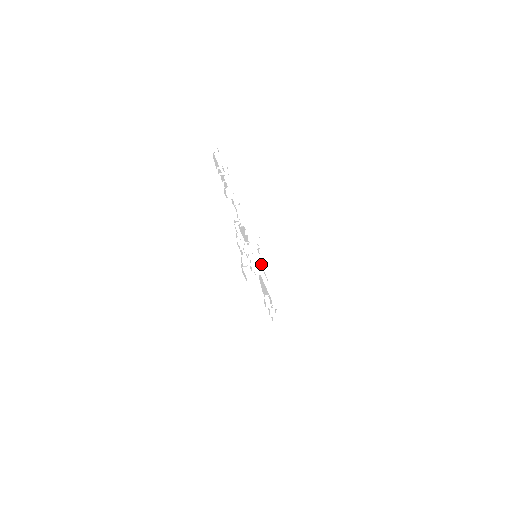
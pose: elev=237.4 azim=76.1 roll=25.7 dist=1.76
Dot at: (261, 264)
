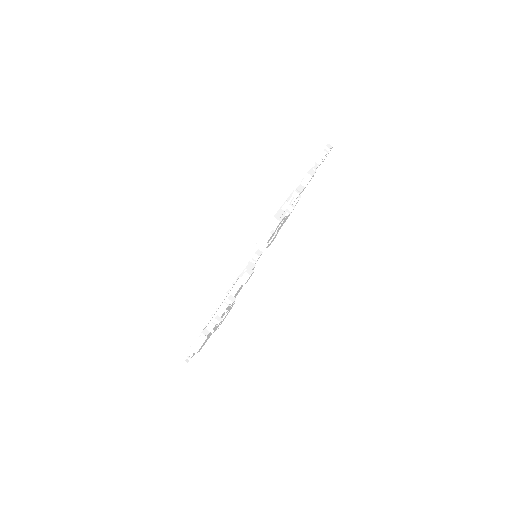
Dot at: occluded
